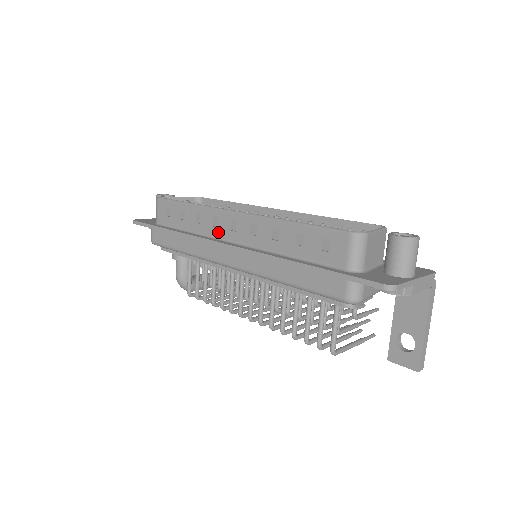
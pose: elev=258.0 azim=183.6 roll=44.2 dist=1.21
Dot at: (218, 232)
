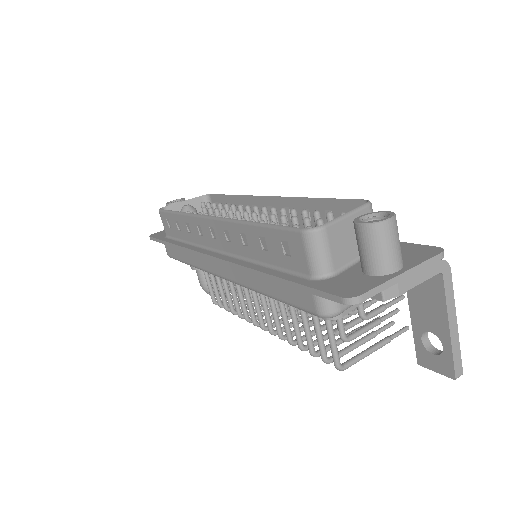
Dot at: (205, 241)
